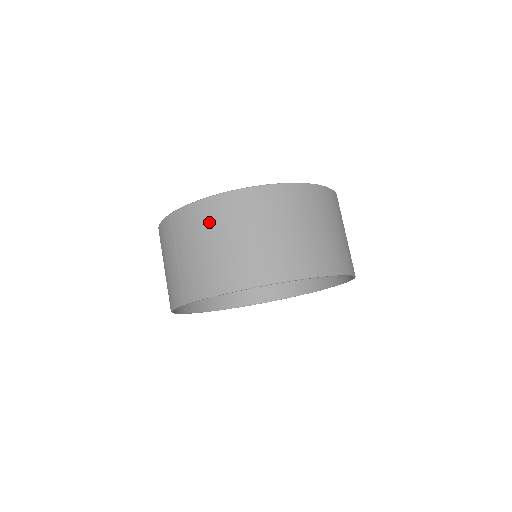
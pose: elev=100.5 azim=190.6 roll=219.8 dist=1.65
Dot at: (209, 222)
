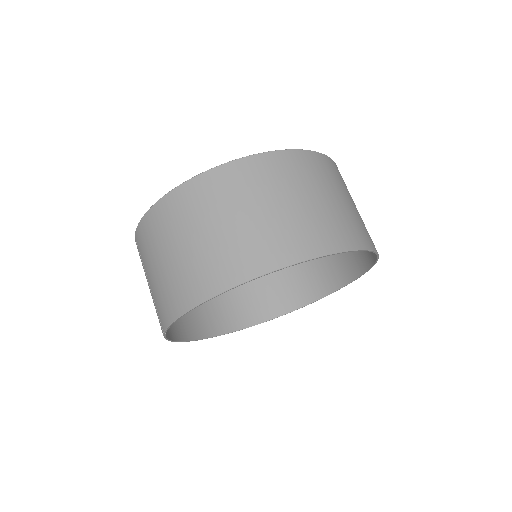
Dot at: (156, 235)
